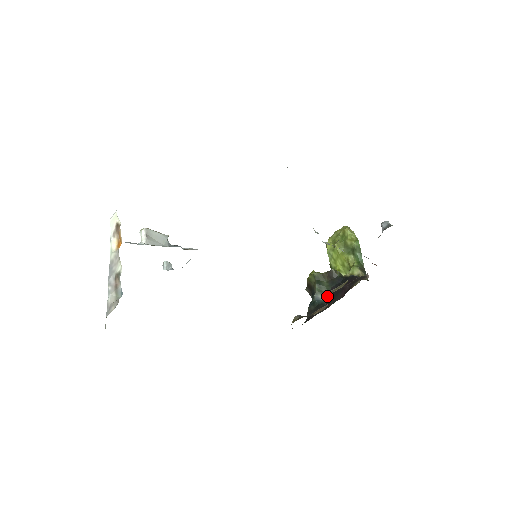
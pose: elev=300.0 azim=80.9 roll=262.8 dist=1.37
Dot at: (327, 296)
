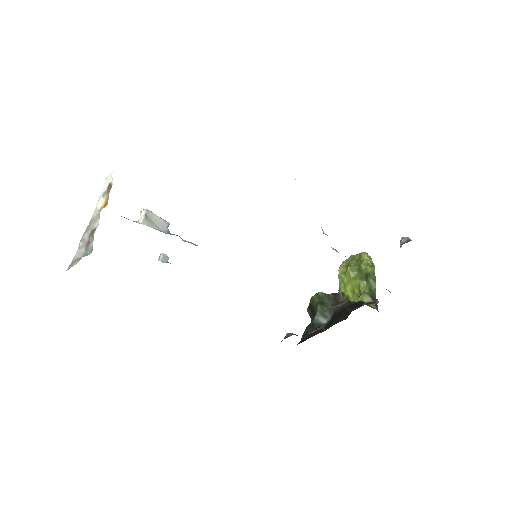
Dot at: (329, 320)
